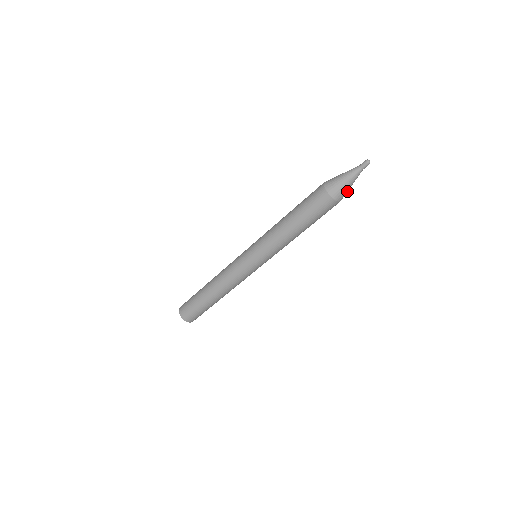
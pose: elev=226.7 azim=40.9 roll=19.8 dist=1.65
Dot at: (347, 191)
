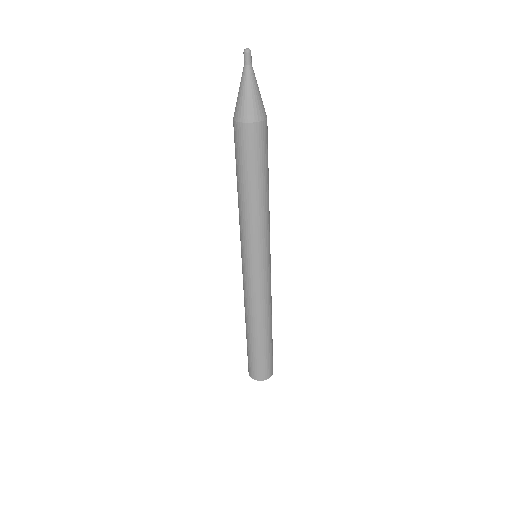
Dot at: (260, 102)
